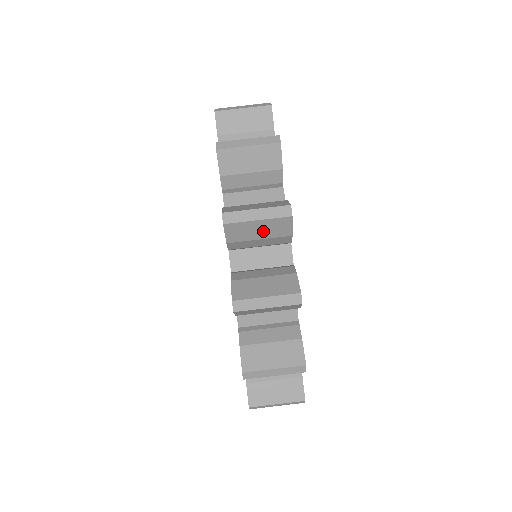
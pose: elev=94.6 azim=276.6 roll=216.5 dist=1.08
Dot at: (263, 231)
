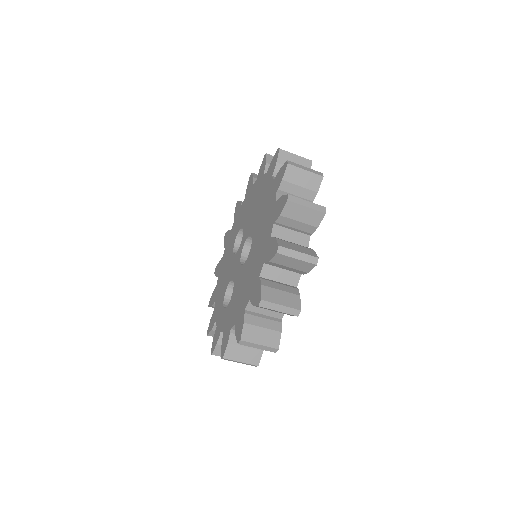
Dot at: (277, 311)
